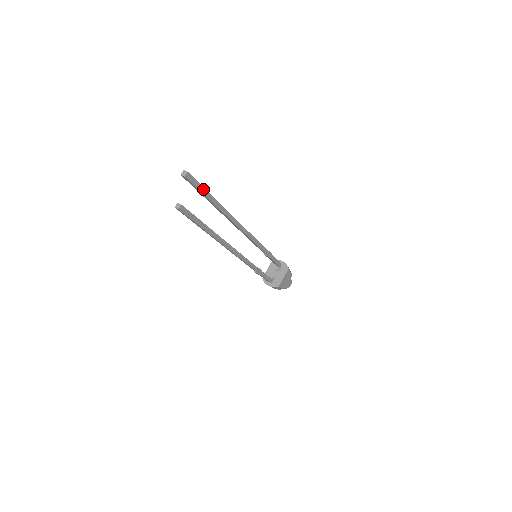
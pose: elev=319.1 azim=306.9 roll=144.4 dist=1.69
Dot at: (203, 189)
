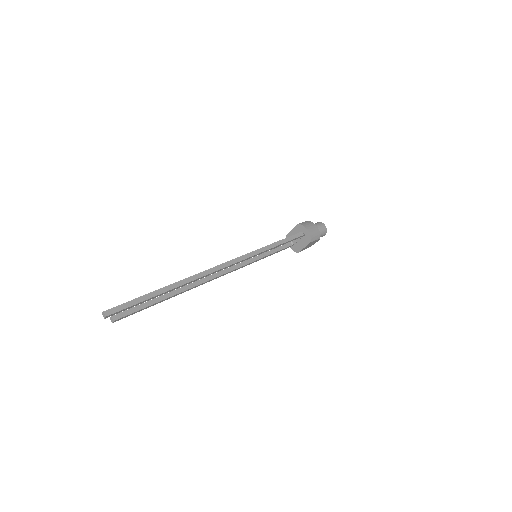
Dot at: (138, 303)
